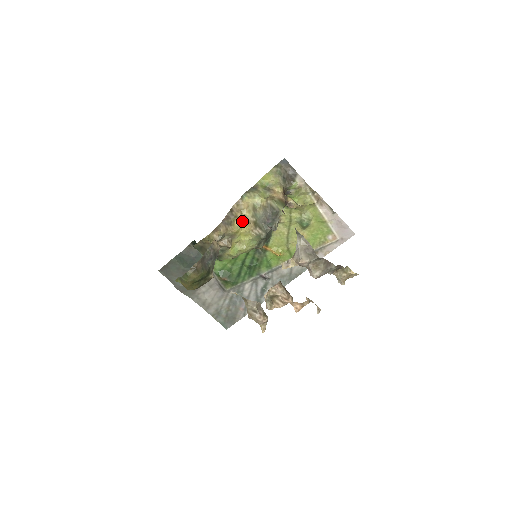
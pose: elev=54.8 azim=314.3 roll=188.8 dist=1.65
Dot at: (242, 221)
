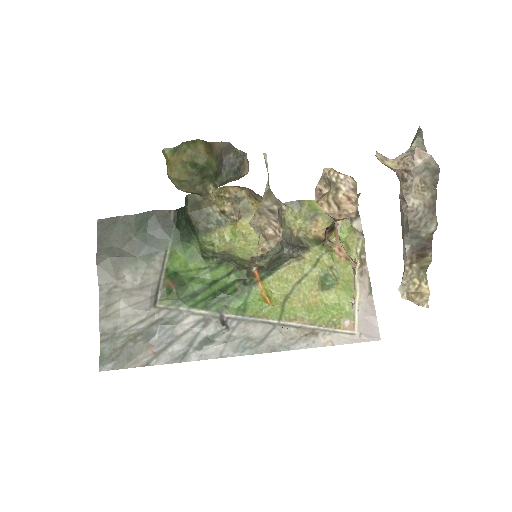
Dot at: occluded
